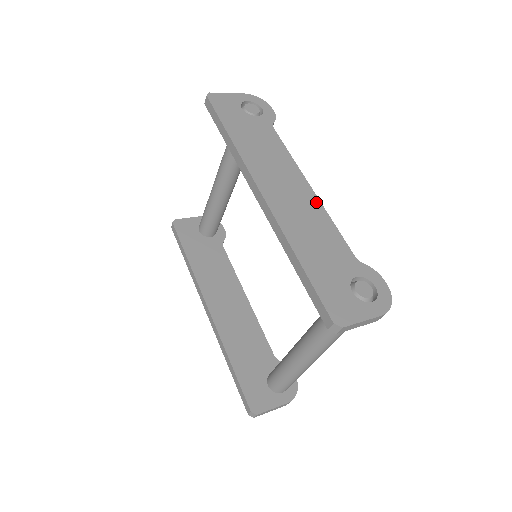
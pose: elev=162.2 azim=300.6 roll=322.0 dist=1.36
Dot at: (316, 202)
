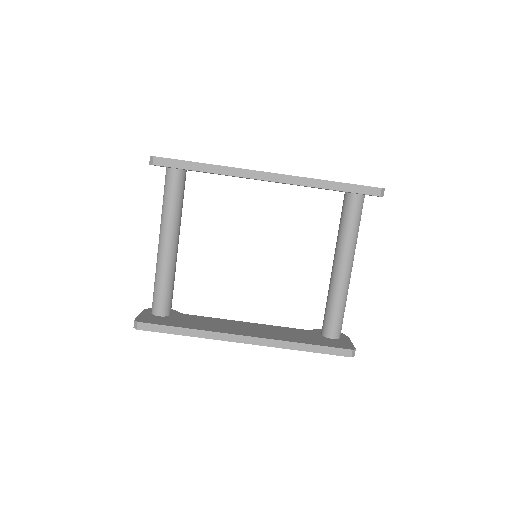
Dot at: occluded
